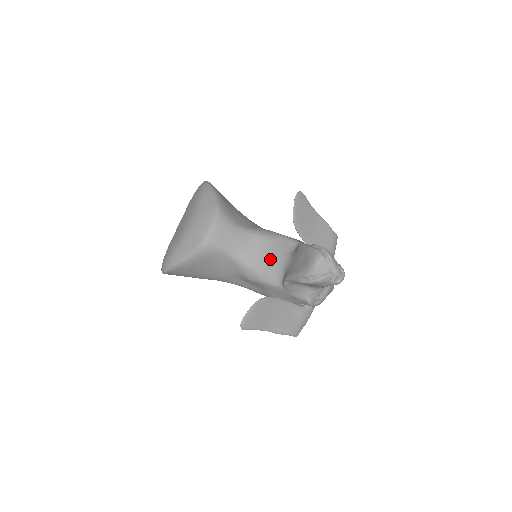
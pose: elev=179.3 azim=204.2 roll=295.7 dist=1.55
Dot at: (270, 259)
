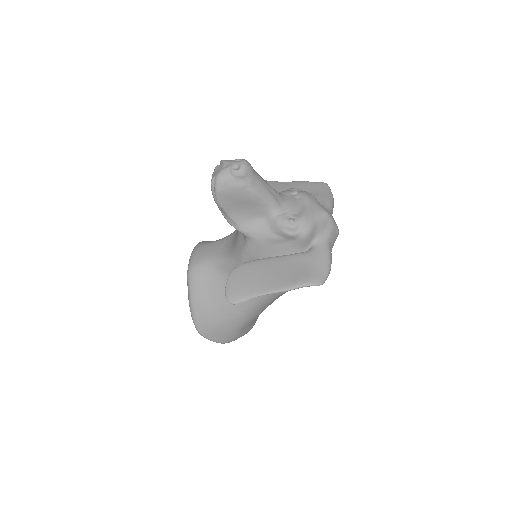
Dot at: (237, 233)
